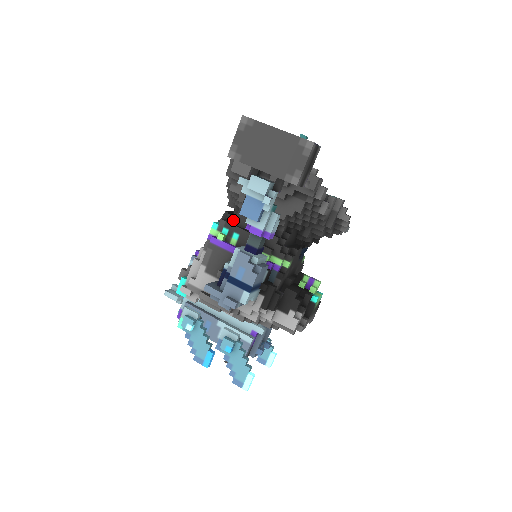
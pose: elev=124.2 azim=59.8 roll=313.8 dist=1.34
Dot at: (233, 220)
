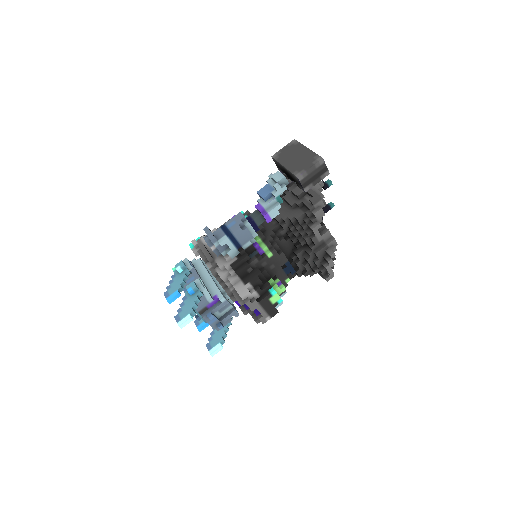
Dot at: occluded
